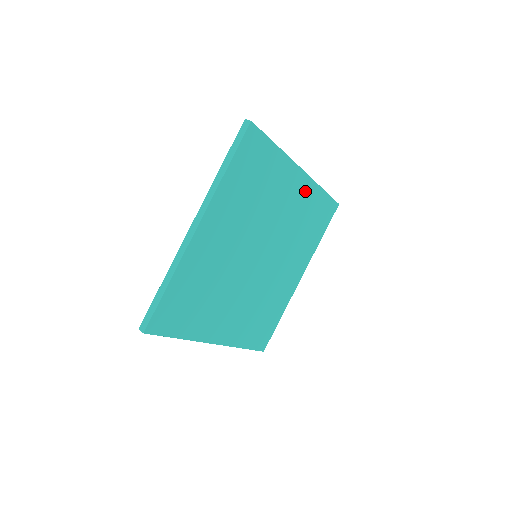
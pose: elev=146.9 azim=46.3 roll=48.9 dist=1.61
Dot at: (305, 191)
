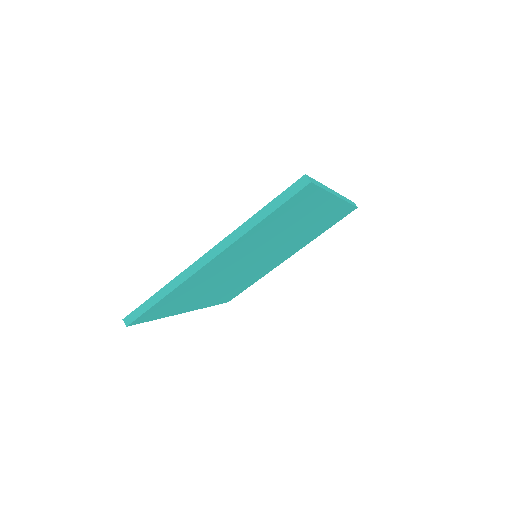
Dot at: (331, 209)
